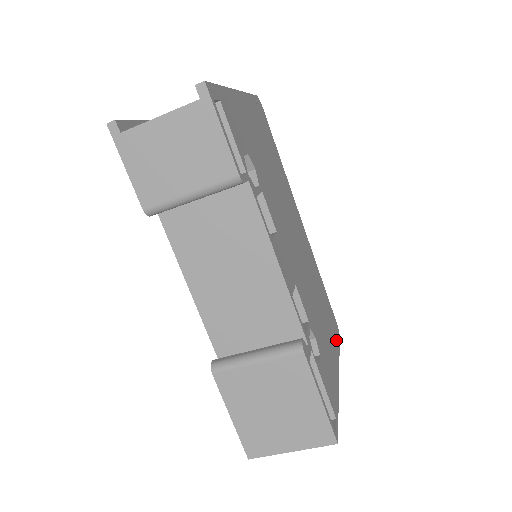
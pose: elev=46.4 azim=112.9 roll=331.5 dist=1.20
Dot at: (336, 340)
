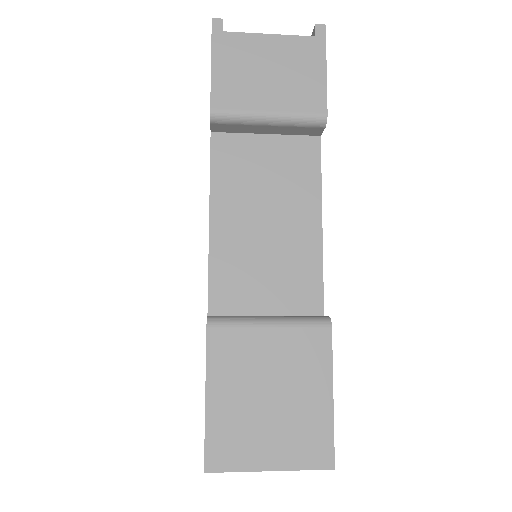
Dot at: occluded
